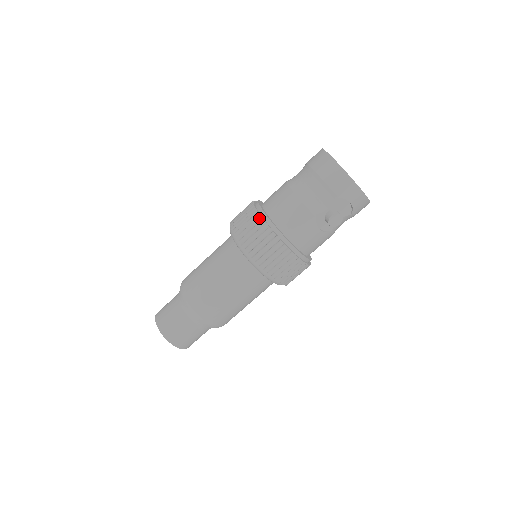
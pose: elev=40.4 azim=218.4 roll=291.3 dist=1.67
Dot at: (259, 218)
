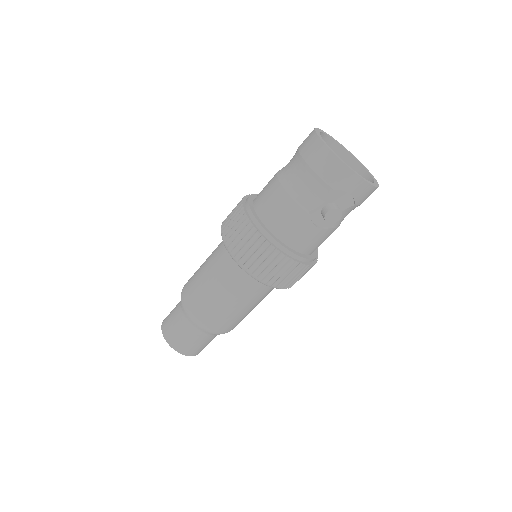
Dot at: (246, 220)
